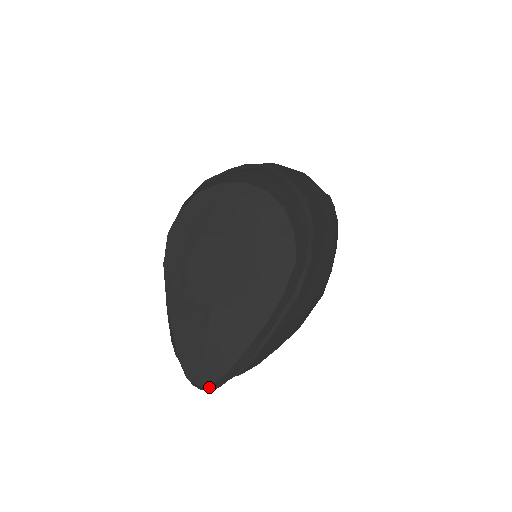
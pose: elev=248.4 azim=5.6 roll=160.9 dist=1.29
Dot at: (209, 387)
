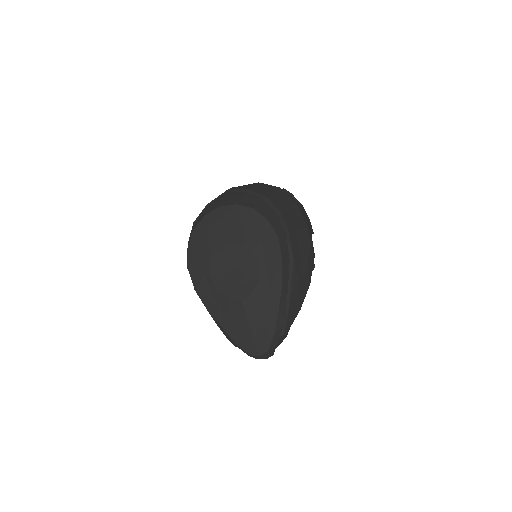
Dot at: (268, 353)
